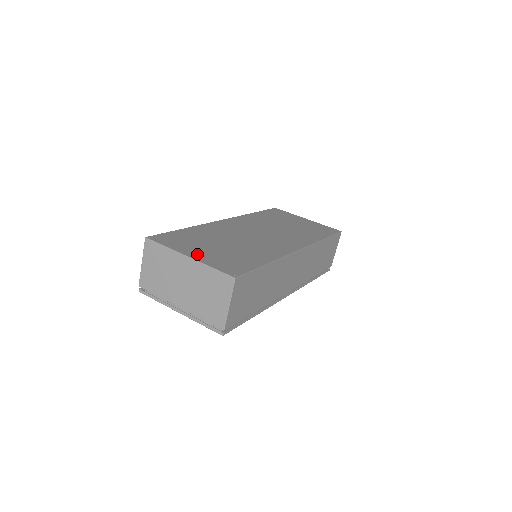
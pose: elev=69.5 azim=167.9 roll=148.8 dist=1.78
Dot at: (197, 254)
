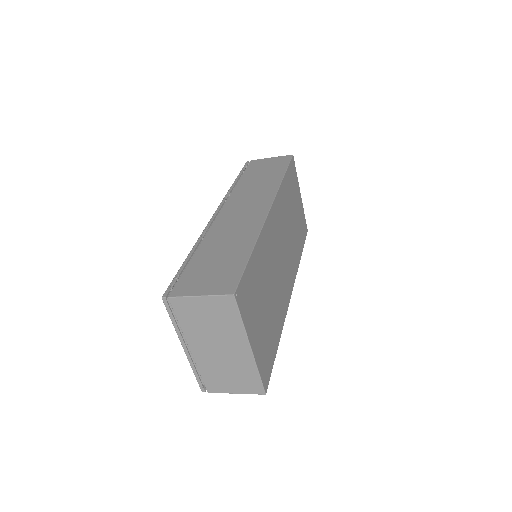
Dot at: (256, 339)
